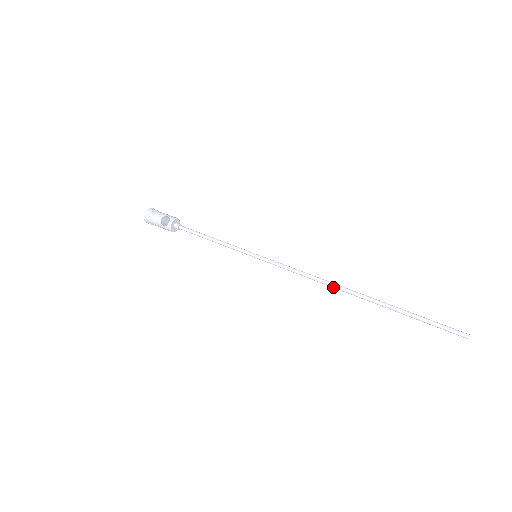
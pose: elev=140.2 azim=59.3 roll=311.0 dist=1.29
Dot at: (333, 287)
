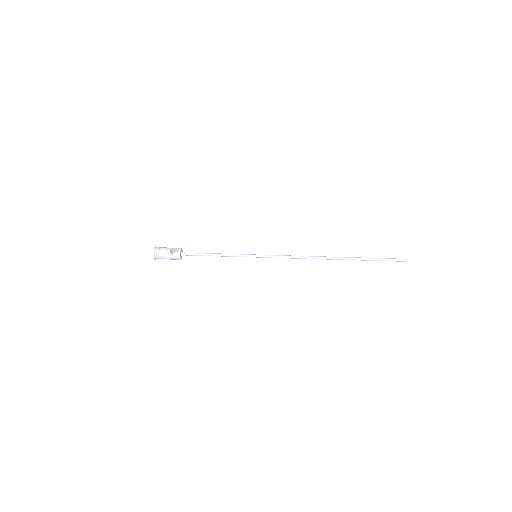
Dot at: (318, 258)
